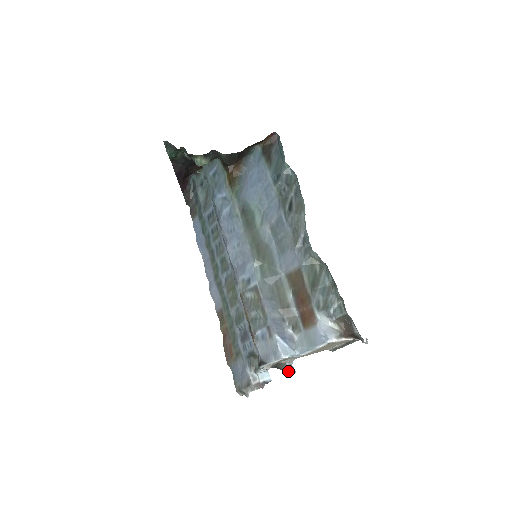
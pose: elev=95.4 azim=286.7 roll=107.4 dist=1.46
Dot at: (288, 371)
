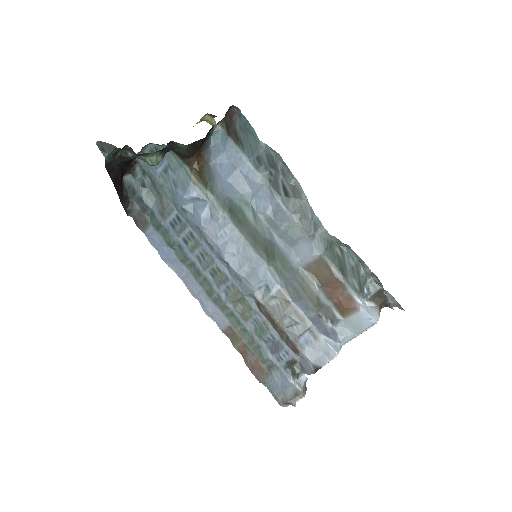
Dot at: occluded
